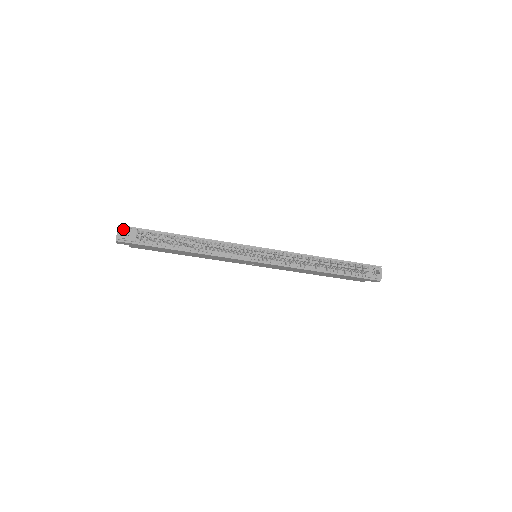
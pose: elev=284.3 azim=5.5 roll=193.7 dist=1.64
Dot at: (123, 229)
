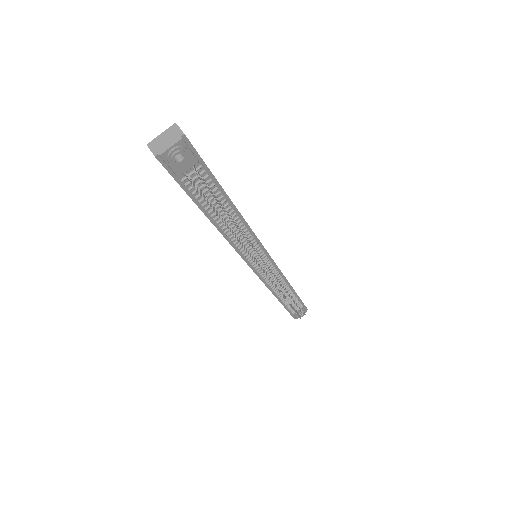
Dot at: (185, 152)
